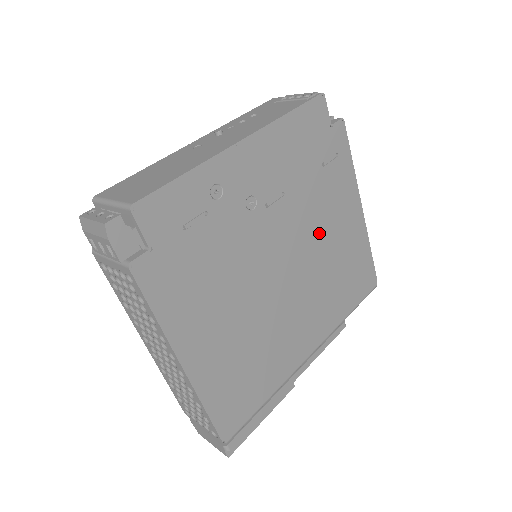
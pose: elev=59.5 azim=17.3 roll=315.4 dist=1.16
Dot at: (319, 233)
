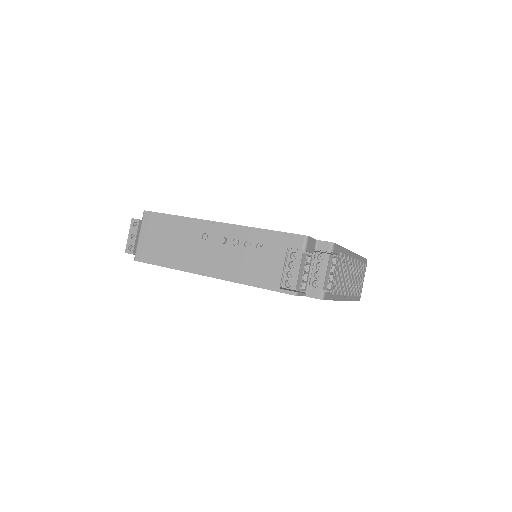
Dot at: occluded
